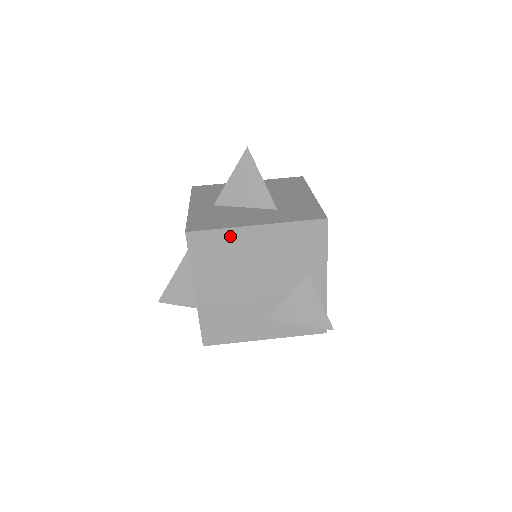
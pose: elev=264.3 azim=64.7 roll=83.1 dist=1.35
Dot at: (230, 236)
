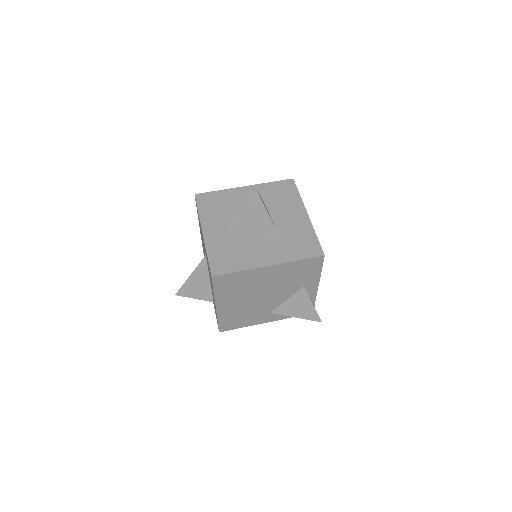
Dot at: (247, 274)
